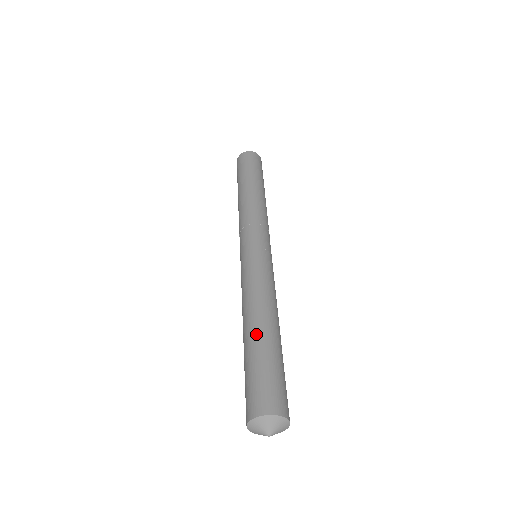
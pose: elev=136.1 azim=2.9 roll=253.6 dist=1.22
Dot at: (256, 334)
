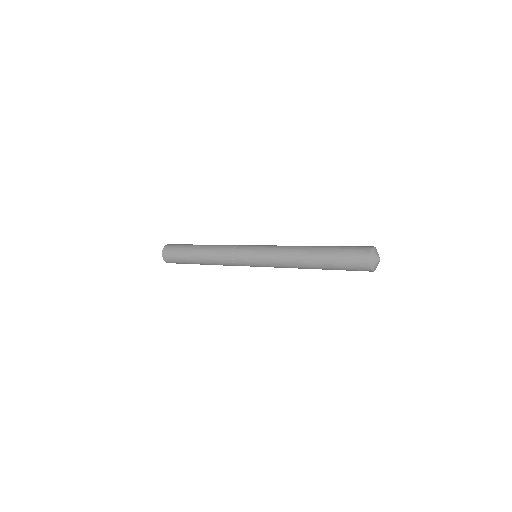
Dot at: (321, 247)
